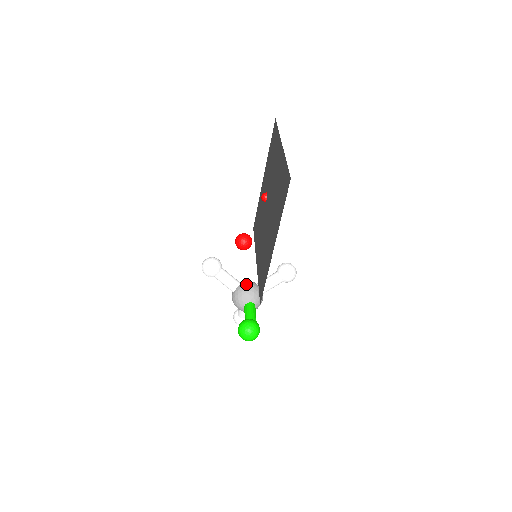
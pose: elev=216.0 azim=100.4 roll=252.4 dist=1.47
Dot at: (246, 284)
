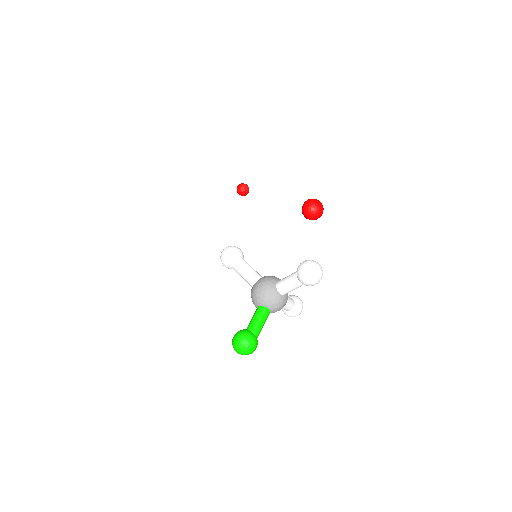
Dot at: (260, 283)
